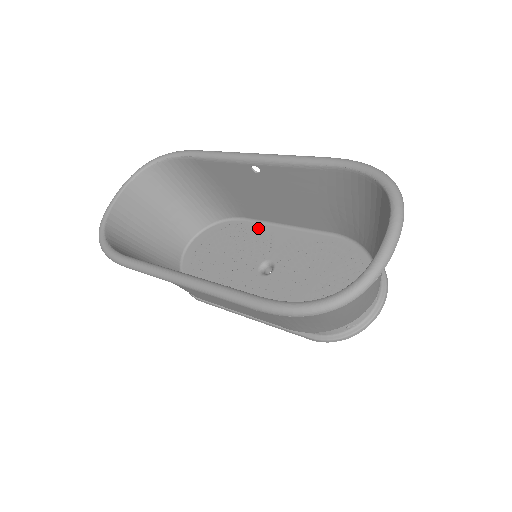
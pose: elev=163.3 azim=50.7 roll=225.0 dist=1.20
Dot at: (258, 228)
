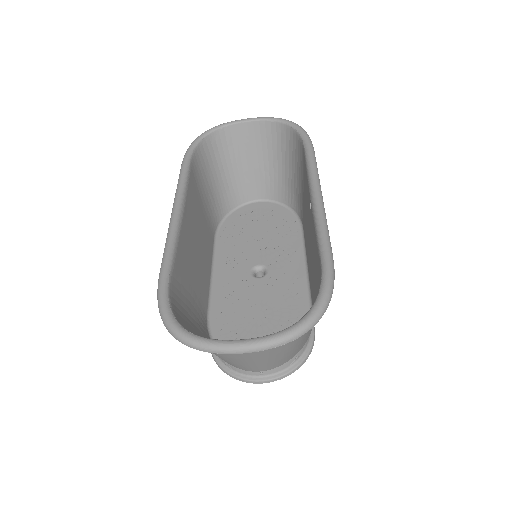
Dot at: (297, 244)
